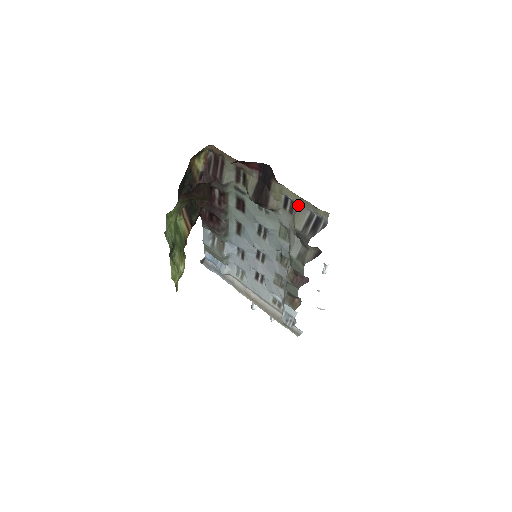
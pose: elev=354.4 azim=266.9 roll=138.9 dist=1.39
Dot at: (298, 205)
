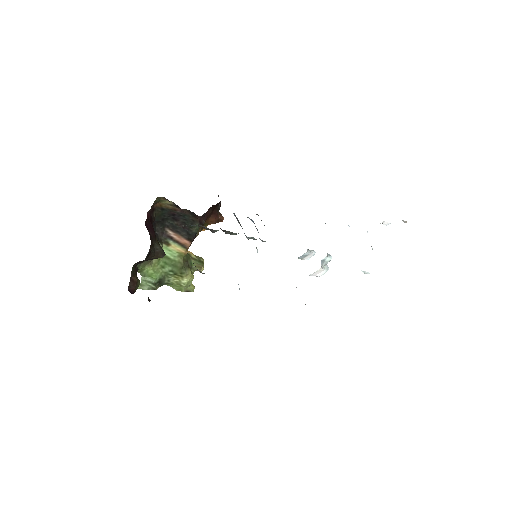
Dot at: occluded
